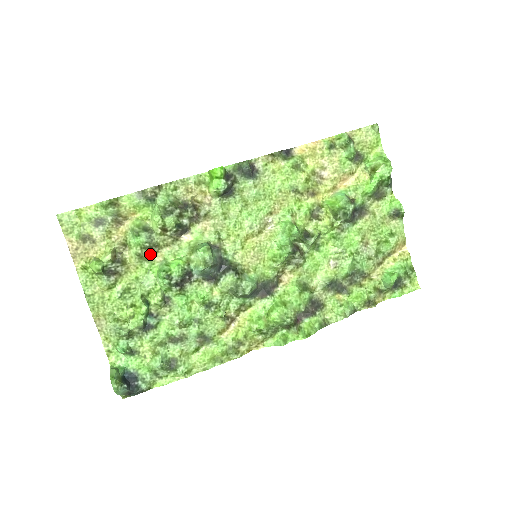
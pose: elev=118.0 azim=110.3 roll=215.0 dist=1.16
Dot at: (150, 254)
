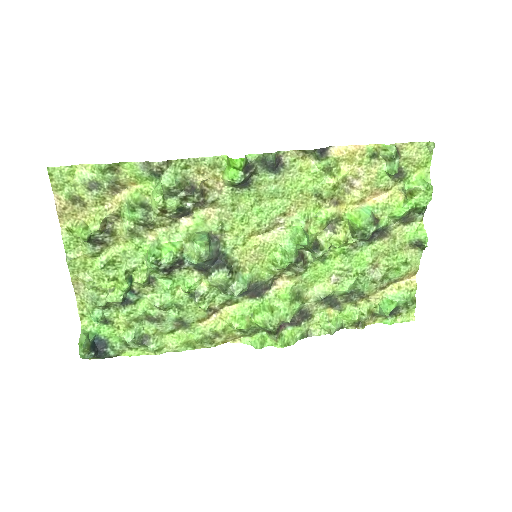
Dot at: (143, 231)
